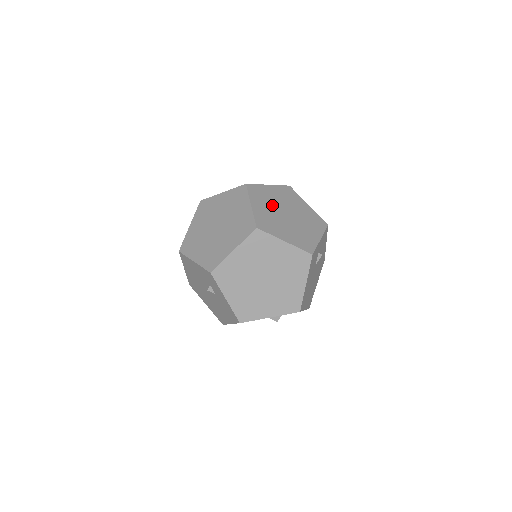
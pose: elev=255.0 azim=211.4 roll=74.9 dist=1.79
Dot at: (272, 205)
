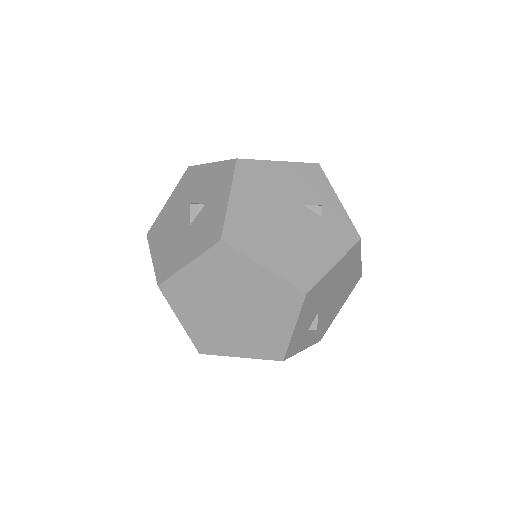
Dot at: occluded
